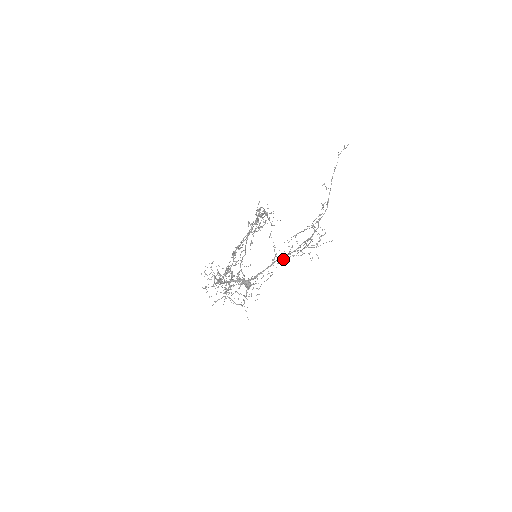
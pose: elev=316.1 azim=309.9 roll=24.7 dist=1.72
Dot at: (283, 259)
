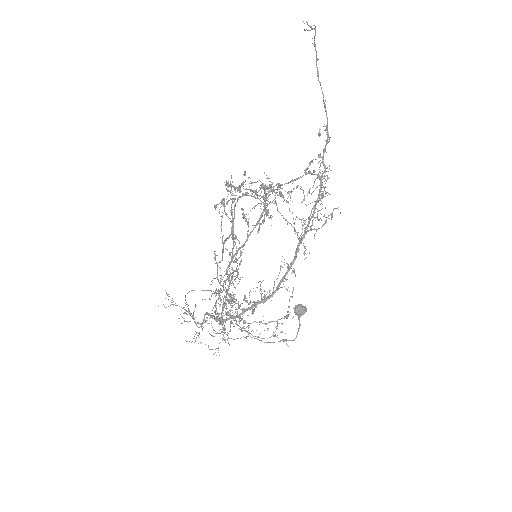
Dot at: occluded
